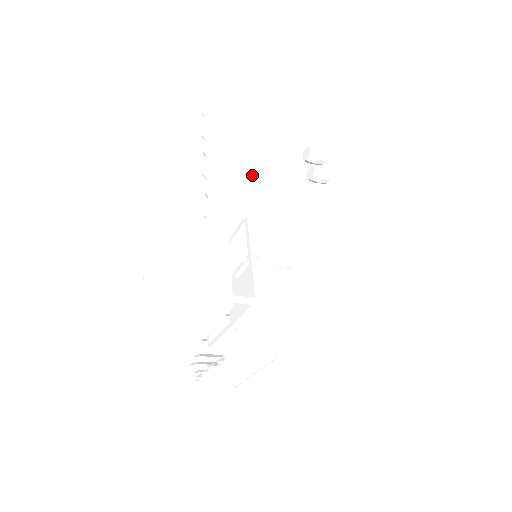
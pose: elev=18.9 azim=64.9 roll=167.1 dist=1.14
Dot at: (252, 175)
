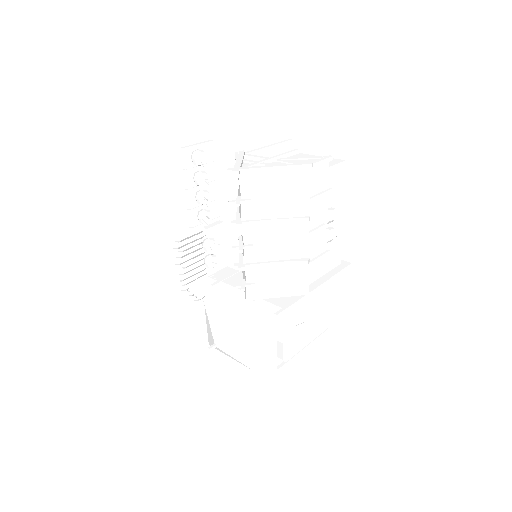
Dot at: (282, 249)
